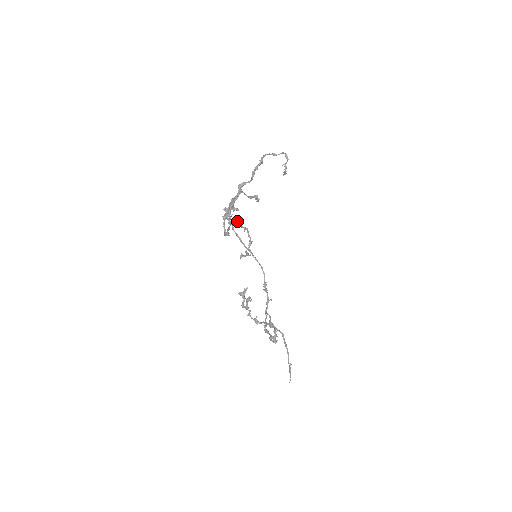
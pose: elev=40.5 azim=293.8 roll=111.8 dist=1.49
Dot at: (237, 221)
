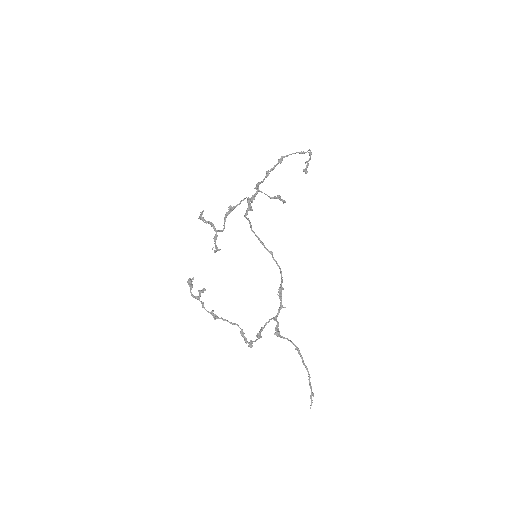
Dot at: (200, 215)
